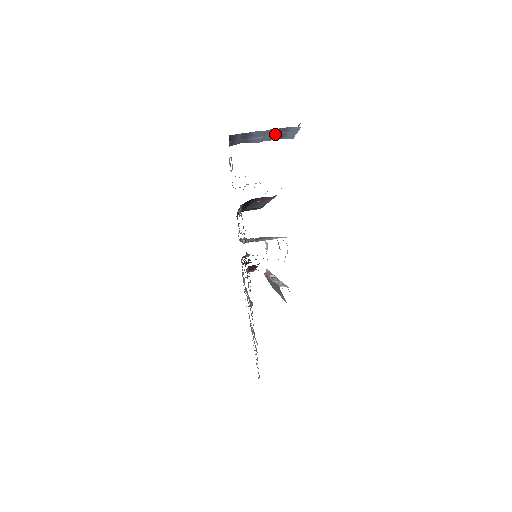
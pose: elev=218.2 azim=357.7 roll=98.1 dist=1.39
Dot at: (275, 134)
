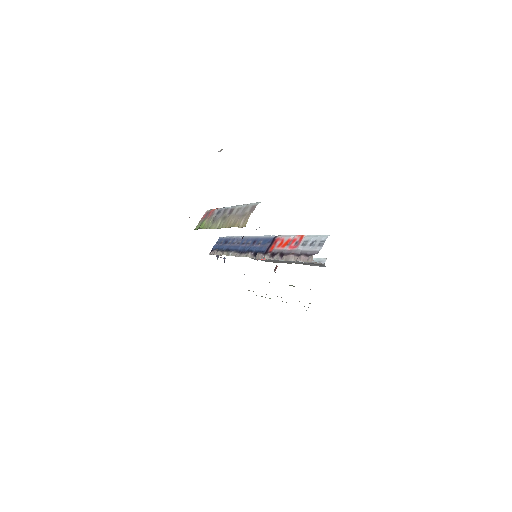
Dot at: occluded
